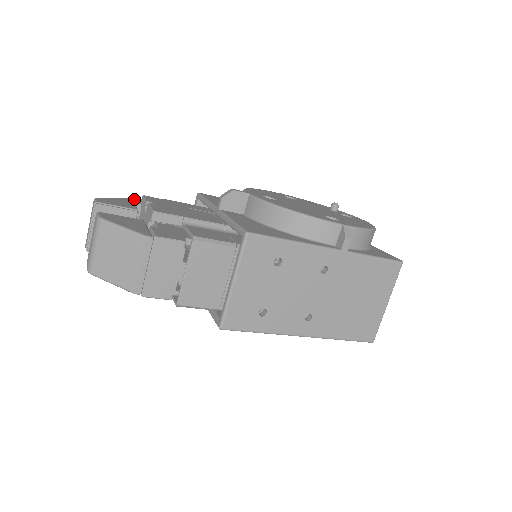
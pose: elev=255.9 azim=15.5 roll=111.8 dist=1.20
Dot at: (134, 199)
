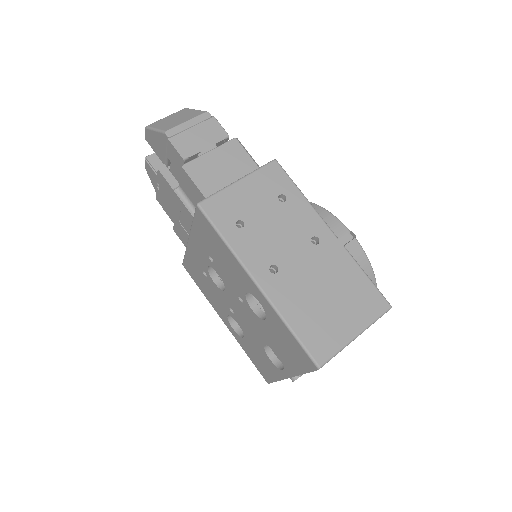
Dot at: occluded
